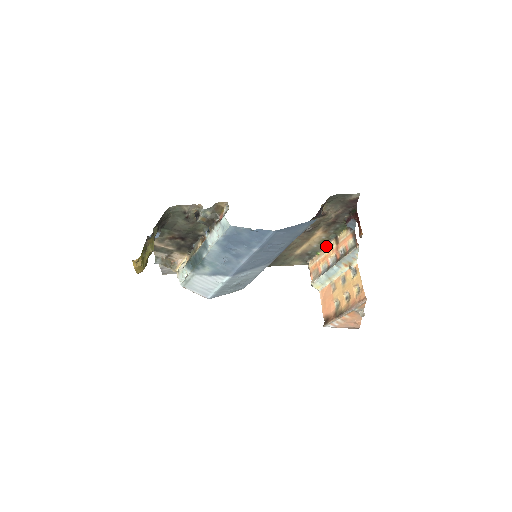
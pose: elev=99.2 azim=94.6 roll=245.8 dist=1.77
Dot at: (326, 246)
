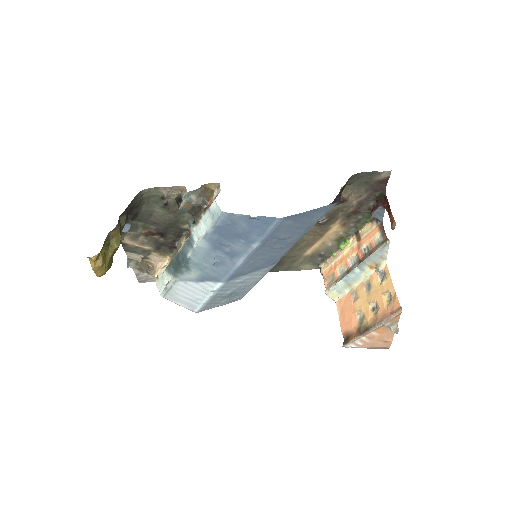
Dot at: (344, 244)
